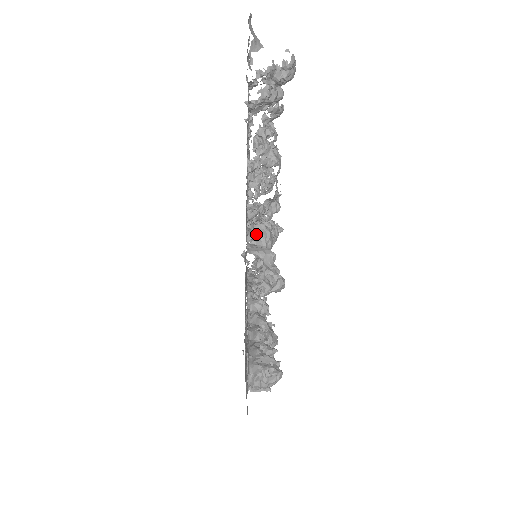
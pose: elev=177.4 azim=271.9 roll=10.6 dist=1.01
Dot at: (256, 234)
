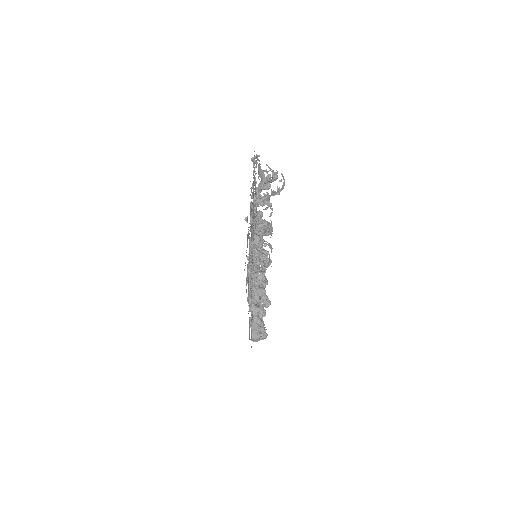
Dot at: (258, 279)
